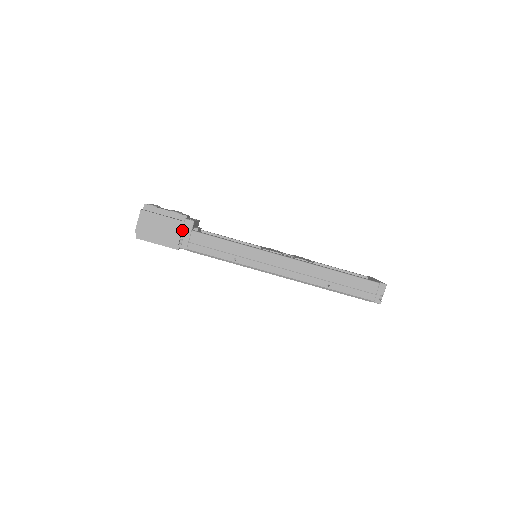
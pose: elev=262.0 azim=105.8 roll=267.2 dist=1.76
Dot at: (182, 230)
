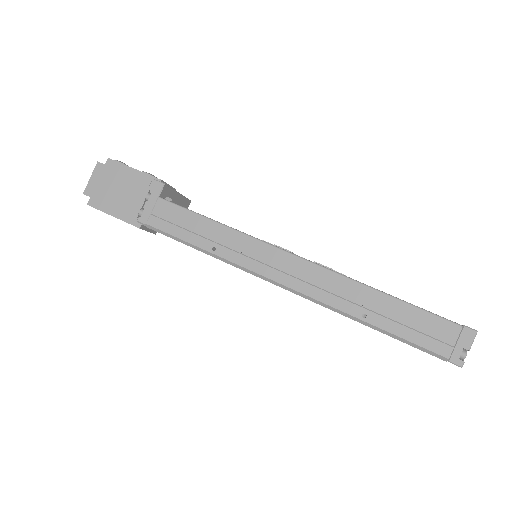
Dot at: occluded
